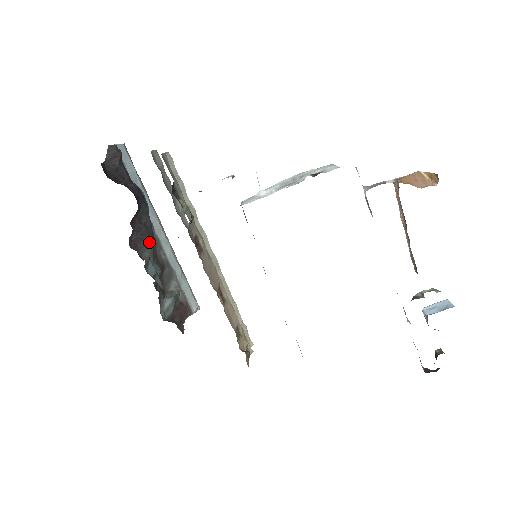
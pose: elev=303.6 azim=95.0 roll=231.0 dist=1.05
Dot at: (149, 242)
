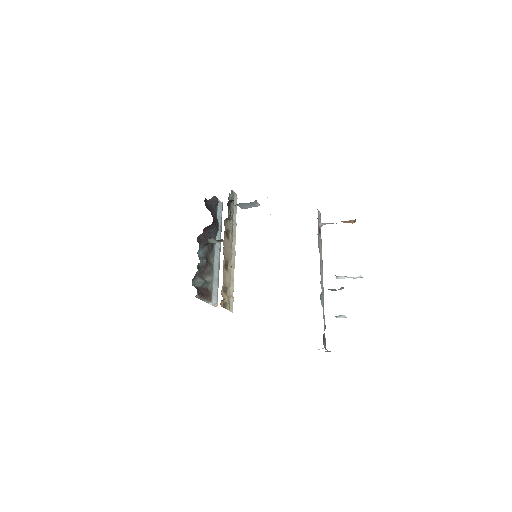
Dot at: (208, 246)
